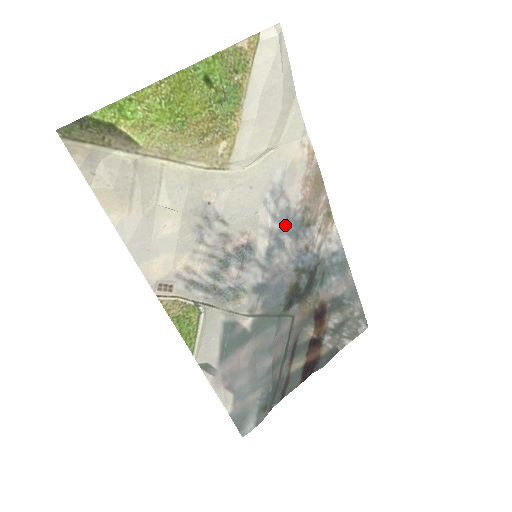
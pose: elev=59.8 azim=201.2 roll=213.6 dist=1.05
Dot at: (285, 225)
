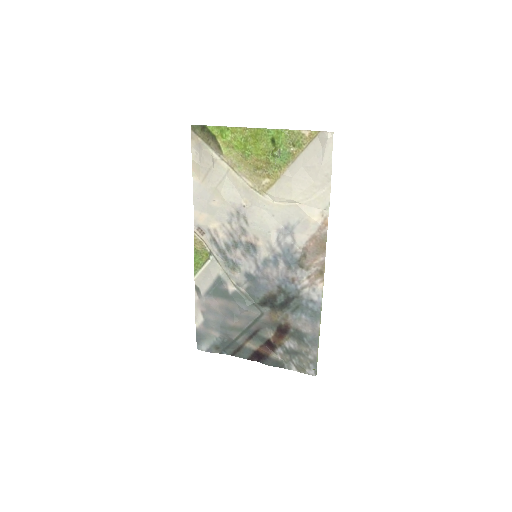
Dot at: (285, 254)
